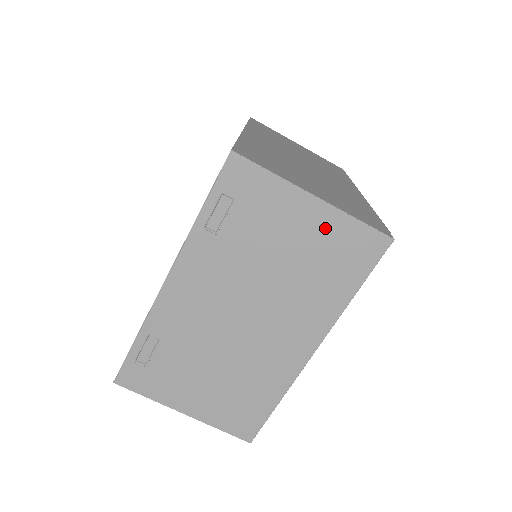
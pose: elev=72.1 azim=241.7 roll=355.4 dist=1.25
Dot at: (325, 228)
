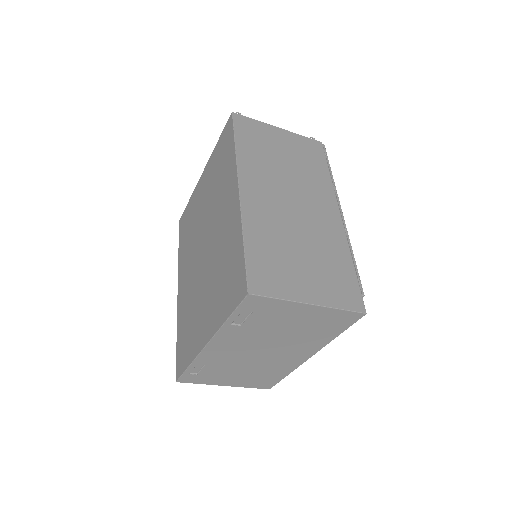
Dot at: (318, 315)
